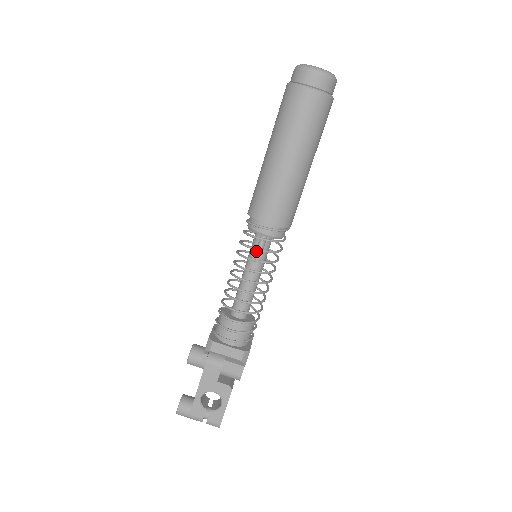
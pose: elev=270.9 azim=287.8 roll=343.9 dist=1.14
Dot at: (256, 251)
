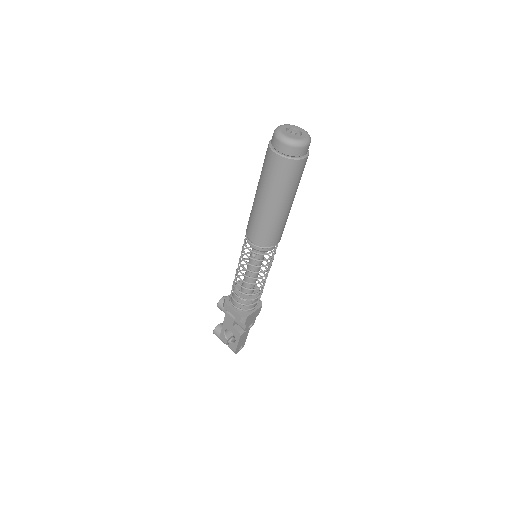
Dot at: (253, 254)
